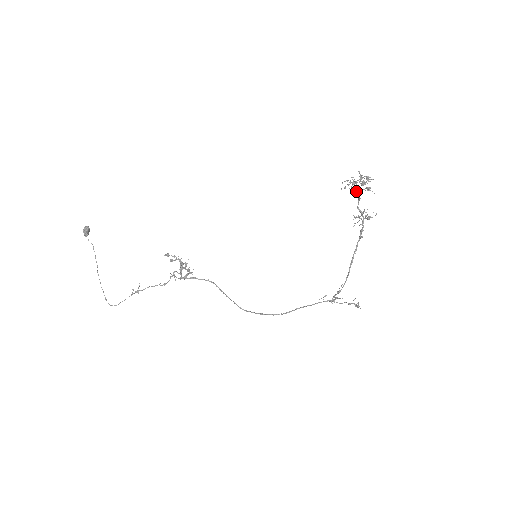
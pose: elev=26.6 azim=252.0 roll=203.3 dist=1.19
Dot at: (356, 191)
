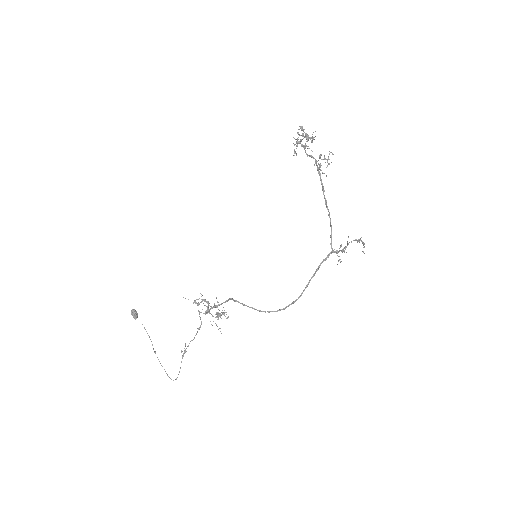
Dot at: (302, 146)
